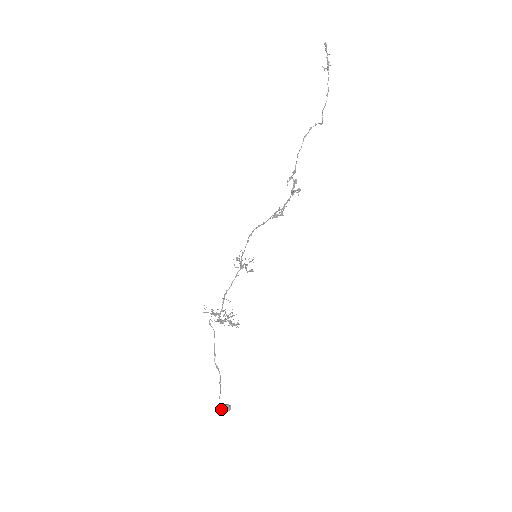
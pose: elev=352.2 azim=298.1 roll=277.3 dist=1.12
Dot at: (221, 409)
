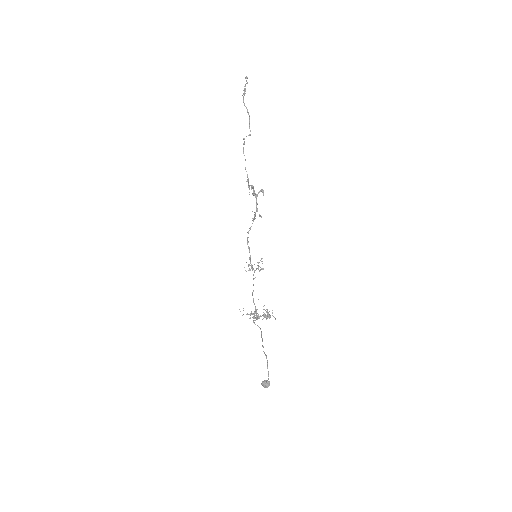
Dot at: (263, 386)
